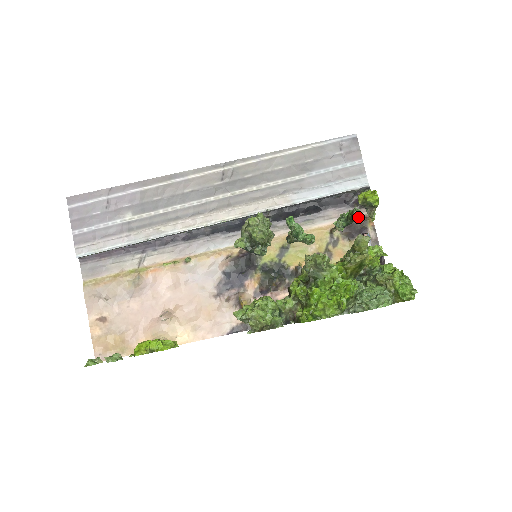
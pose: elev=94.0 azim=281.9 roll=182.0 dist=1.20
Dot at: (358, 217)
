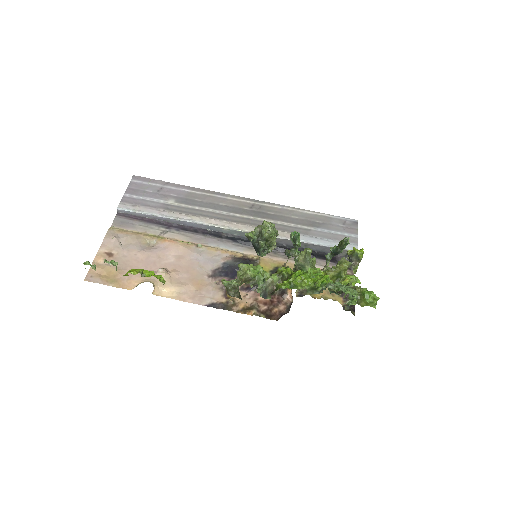
Dot at: occluded
